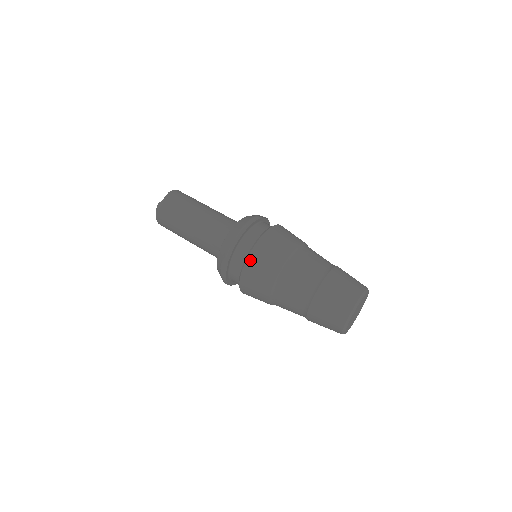
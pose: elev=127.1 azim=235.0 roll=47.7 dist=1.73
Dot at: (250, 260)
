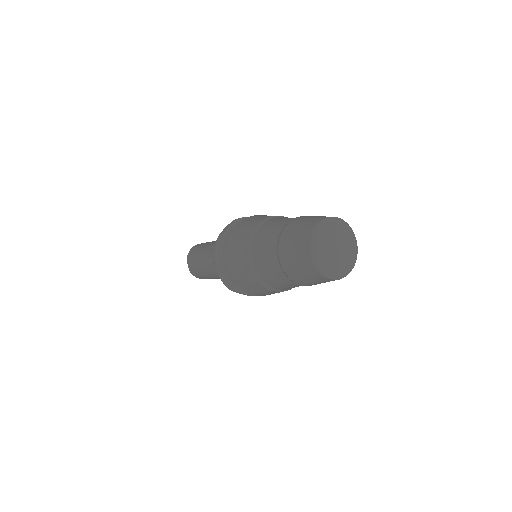
Dot at: occluded
